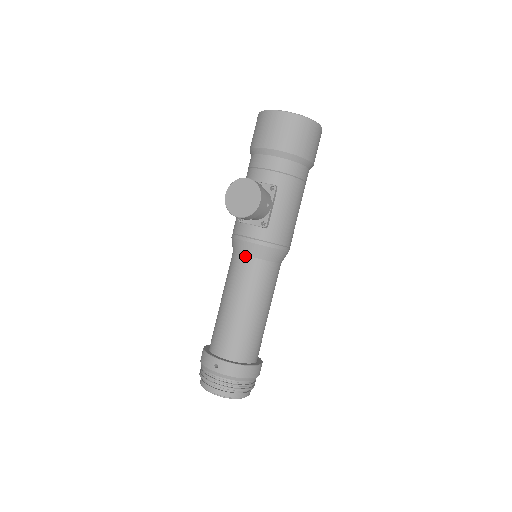
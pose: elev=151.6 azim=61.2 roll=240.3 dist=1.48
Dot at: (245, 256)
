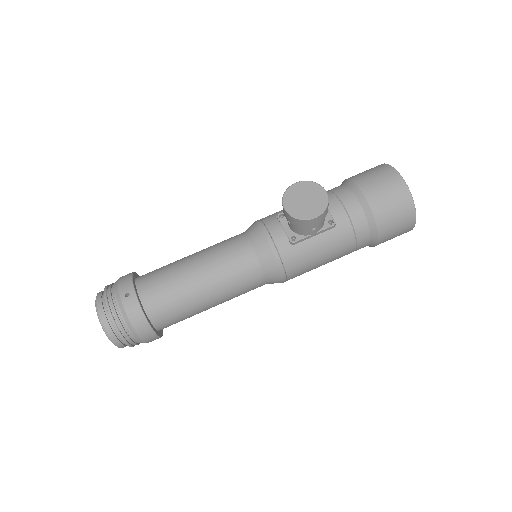
Dot at: (250, 245)
